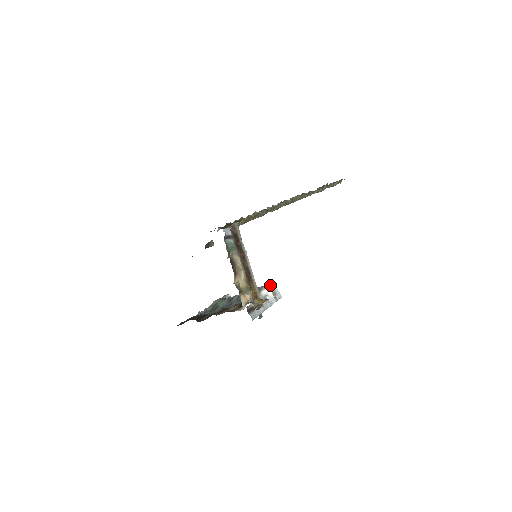
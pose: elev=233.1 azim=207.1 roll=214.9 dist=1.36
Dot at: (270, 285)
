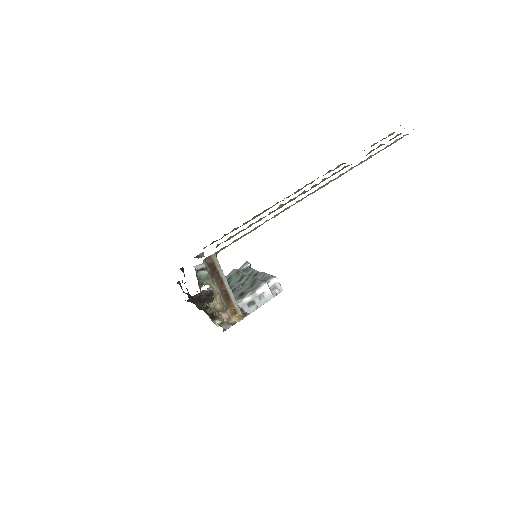
Dot at: (270, 281)
